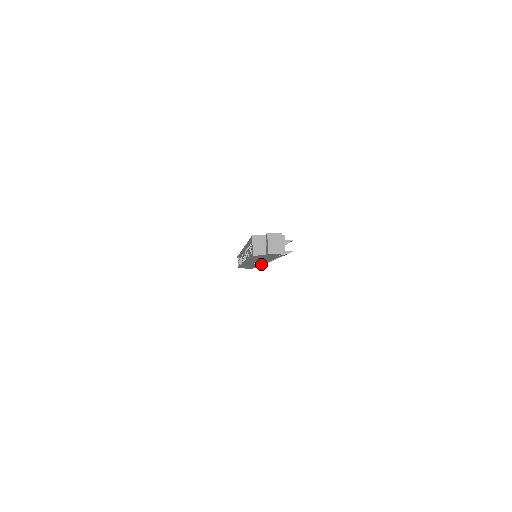
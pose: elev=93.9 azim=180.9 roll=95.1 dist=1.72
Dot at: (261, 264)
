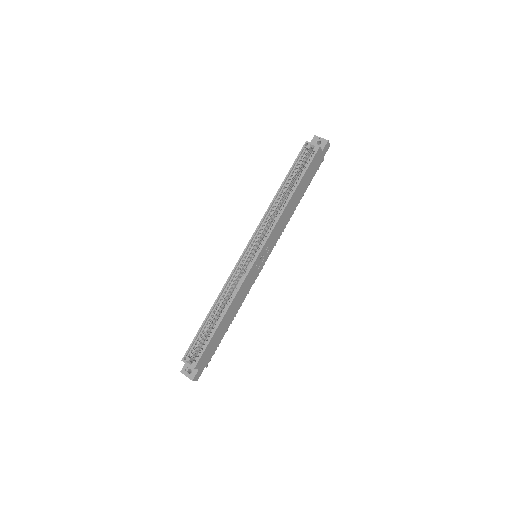
Dot at: (254, 280)
